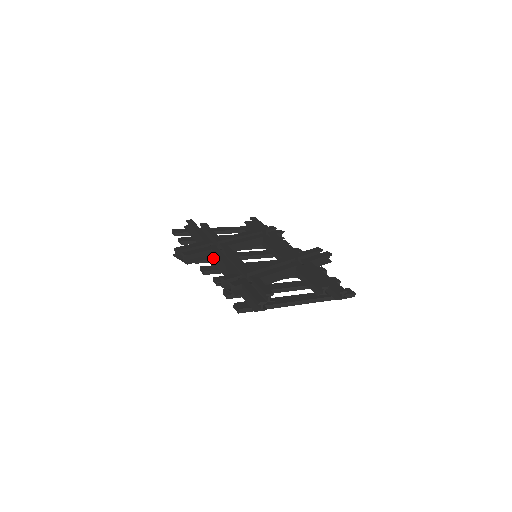
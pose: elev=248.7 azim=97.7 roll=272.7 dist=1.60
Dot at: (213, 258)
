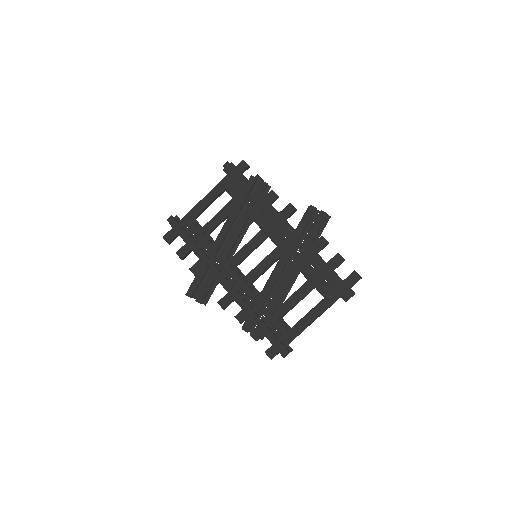
Dot at: occluded
